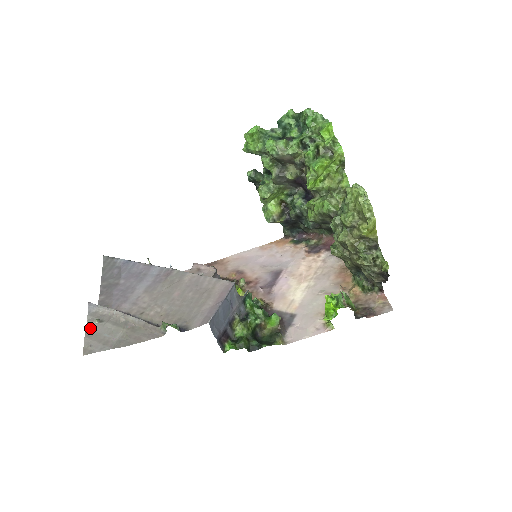
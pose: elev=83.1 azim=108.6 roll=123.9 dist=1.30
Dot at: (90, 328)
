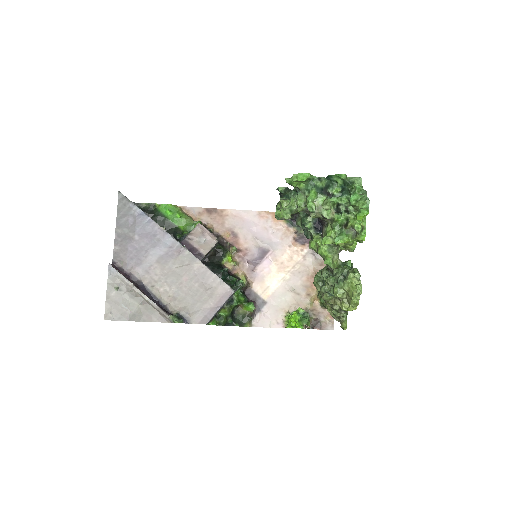
Dot at: (110, 294)
